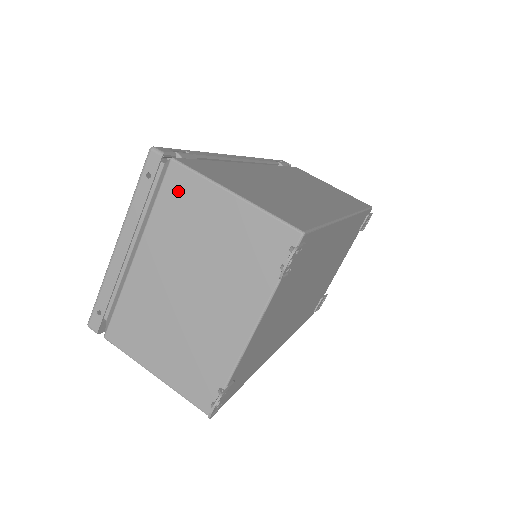
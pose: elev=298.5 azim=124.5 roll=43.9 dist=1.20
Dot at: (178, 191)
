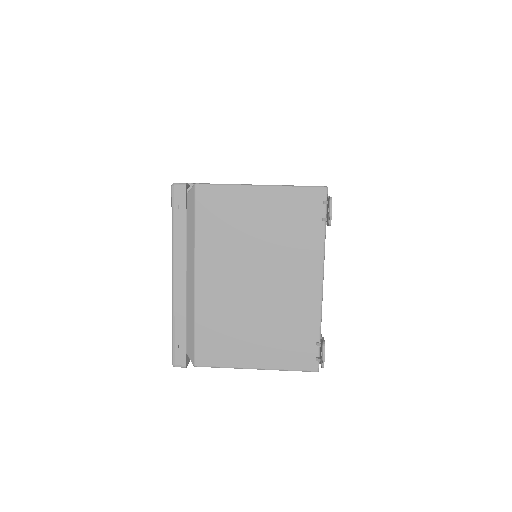
Dot at: (212, 206)
